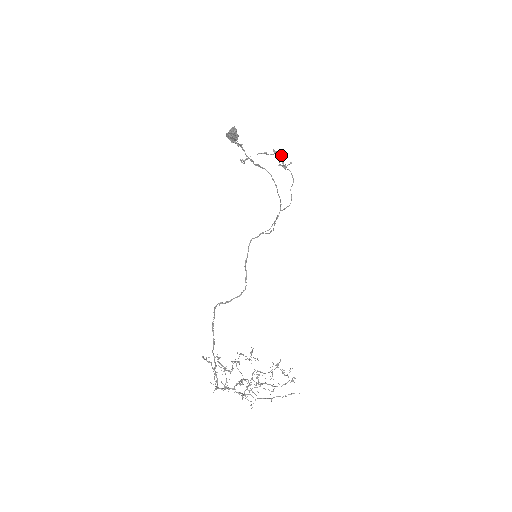
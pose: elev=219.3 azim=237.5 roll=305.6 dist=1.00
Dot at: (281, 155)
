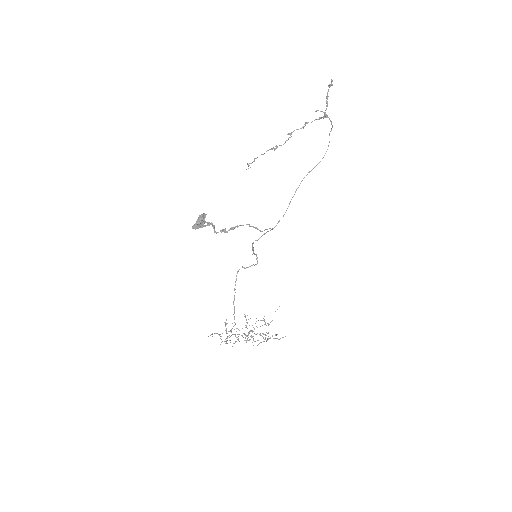
Dot at: (305, 122)
